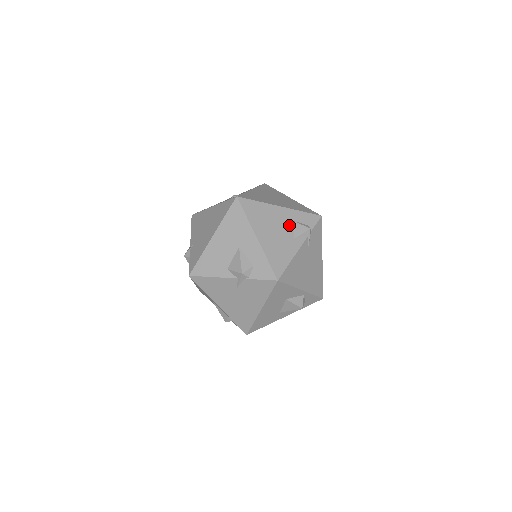
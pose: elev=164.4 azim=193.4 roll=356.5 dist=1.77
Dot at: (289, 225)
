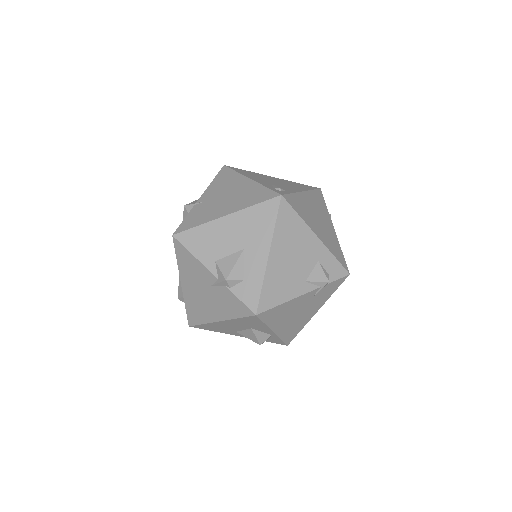
Dot at: (311, 263)
